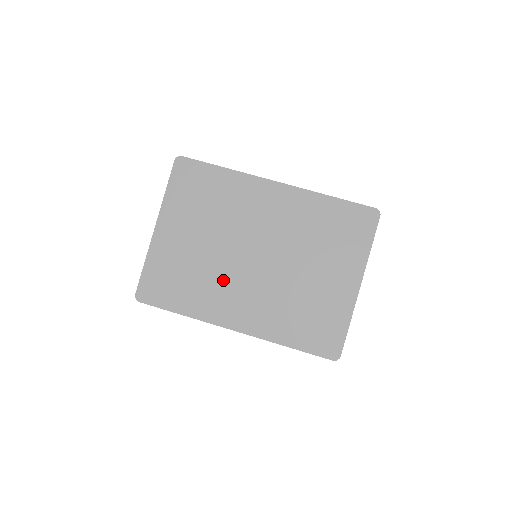
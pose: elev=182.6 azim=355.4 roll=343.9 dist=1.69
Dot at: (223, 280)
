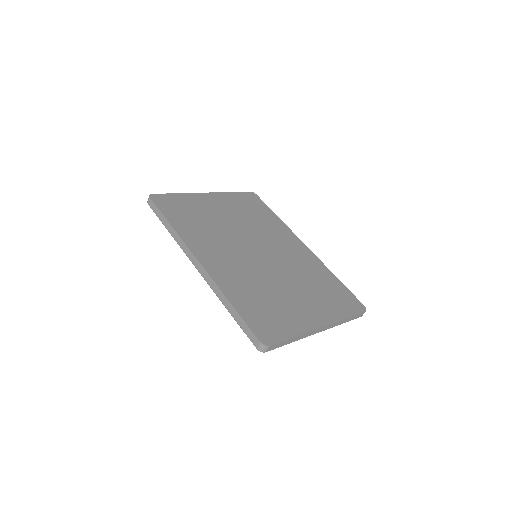
Dot at: (222, 240)
